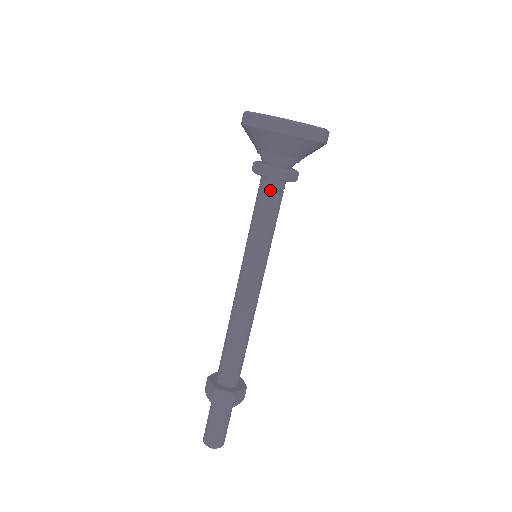
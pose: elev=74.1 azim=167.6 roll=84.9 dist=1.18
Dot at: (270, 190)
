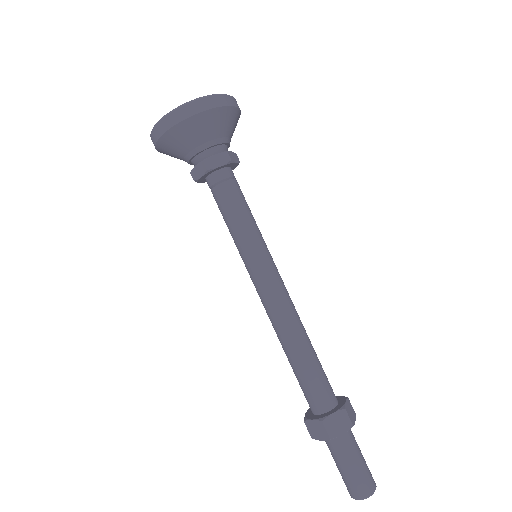
Dot at: (224, 181)
